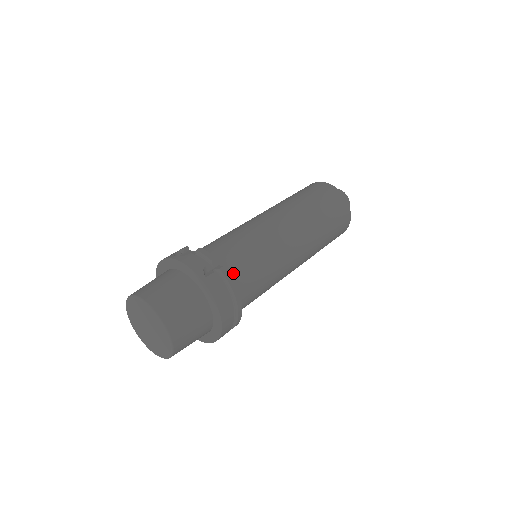
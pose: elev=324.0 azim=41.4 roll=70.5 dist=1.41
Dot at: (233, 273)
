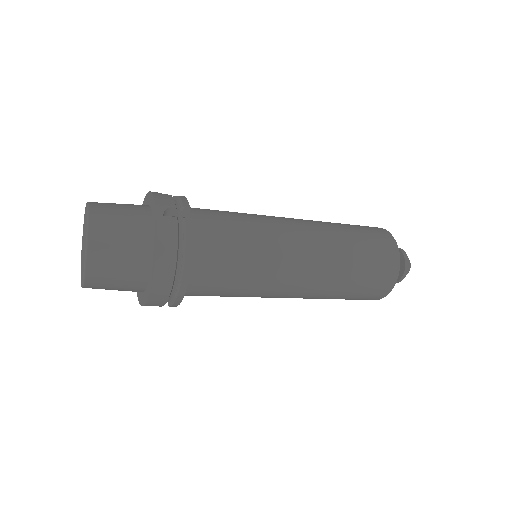
Dot at: (202, 236)
